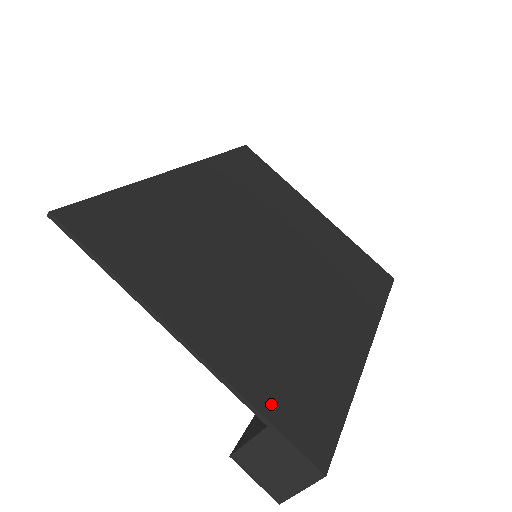
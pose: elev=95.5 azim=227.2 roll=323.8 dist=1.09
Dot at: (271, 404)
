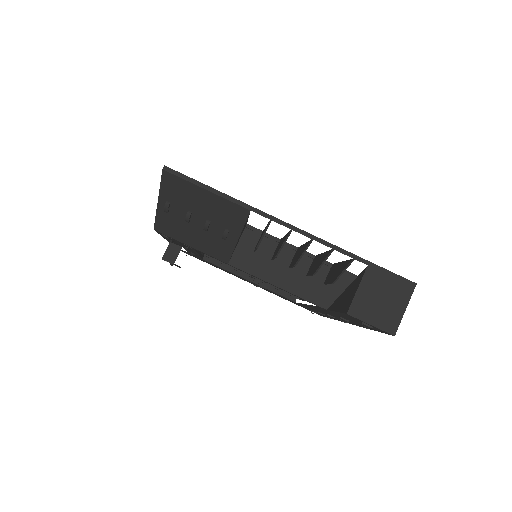
Dot at: occluded
